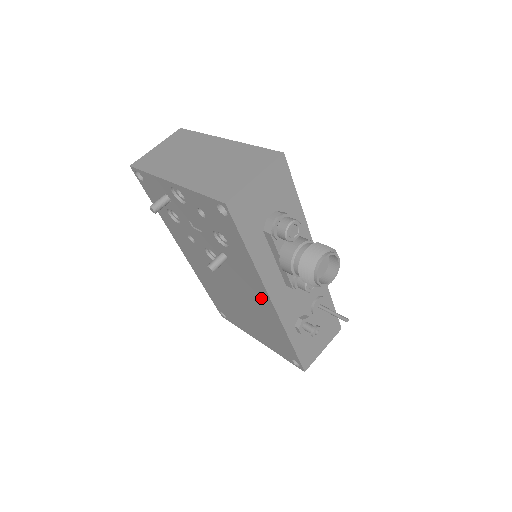
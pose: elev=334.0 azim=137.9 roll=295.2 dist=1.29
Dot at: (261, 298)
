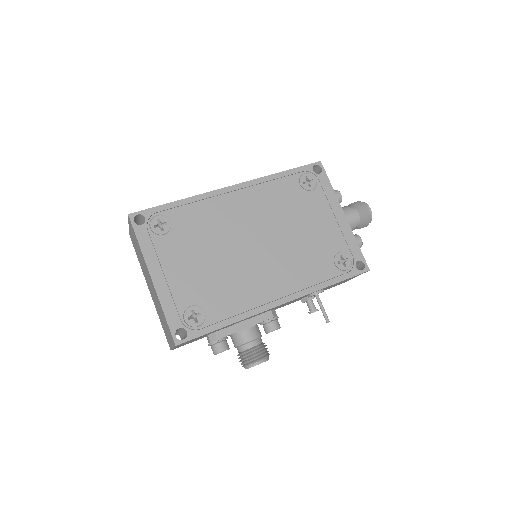
Dot at: occluded
